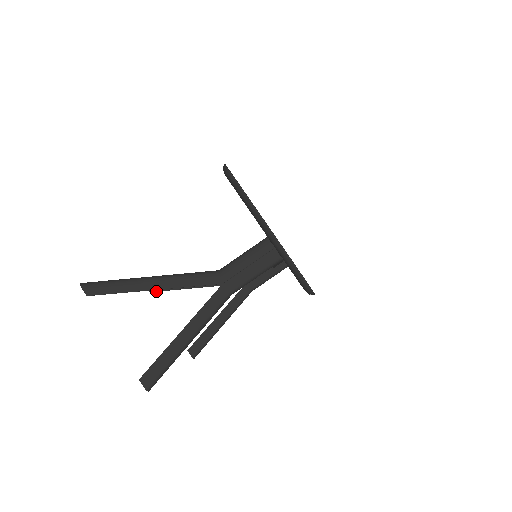
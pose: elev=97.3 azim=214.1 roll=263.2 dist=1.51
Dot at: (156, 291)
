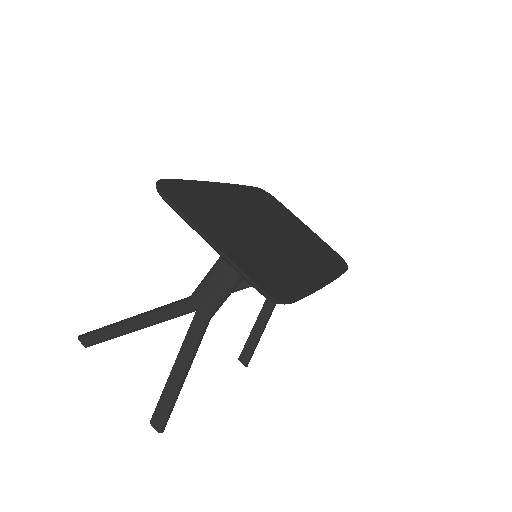
Dot at: occluded
